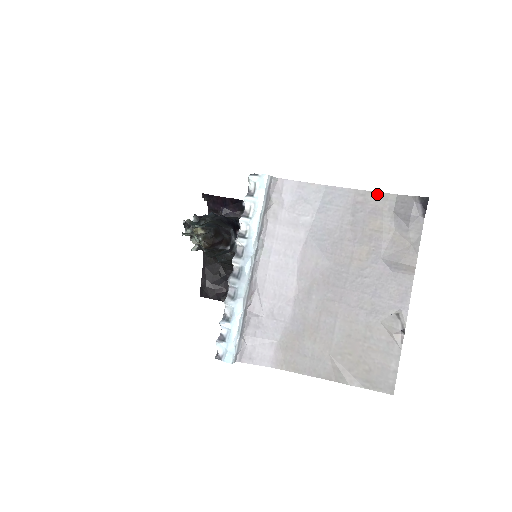
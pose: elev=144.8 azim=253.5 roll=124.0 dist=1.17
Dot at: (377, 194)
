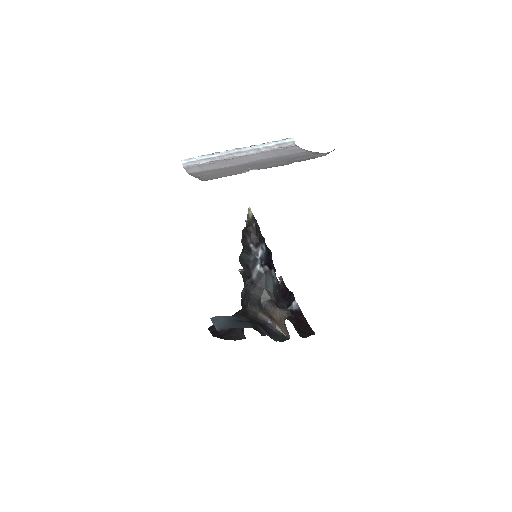
Dot at: (322, 153)
